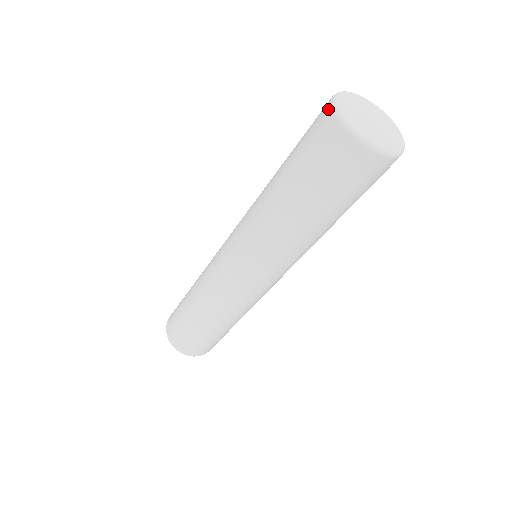
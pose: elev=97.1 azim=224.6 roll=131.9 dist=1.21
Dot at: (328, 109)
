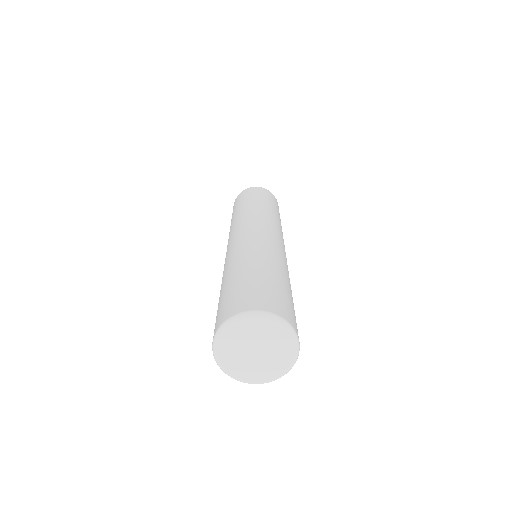
Dot at: (218, 326)
